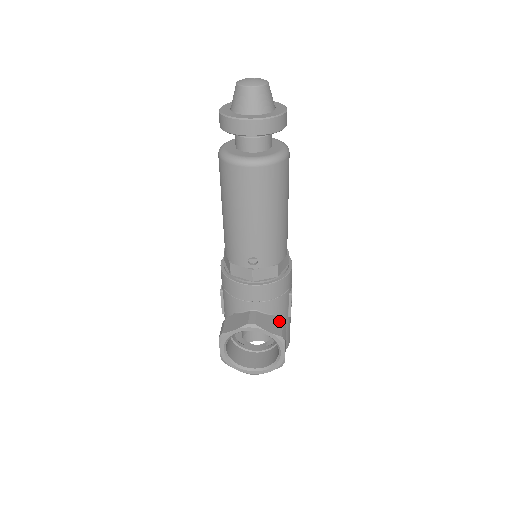
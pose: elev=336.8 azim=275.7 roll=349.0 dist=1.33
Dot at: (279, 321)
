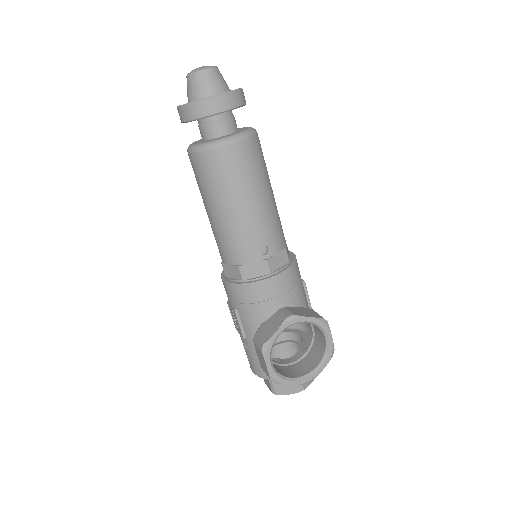
Dot at: (309, 309)
